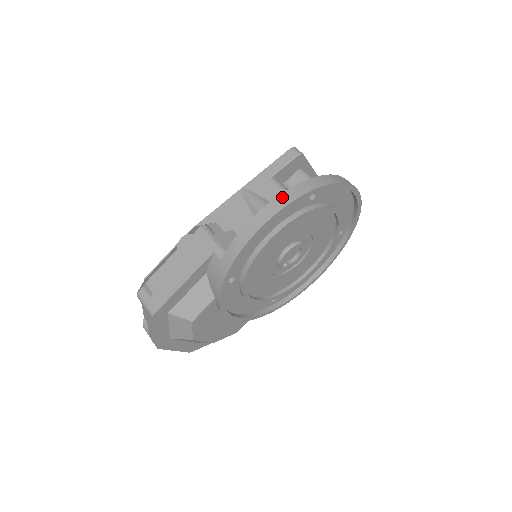
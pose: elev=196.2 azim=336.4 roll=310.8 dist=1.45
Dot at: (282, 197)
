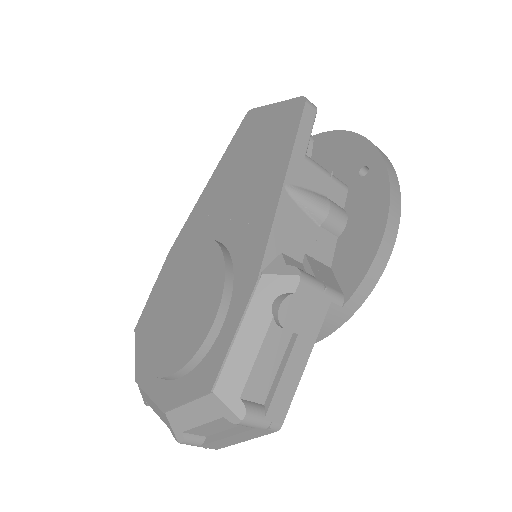
Dot at: (393, 201)
